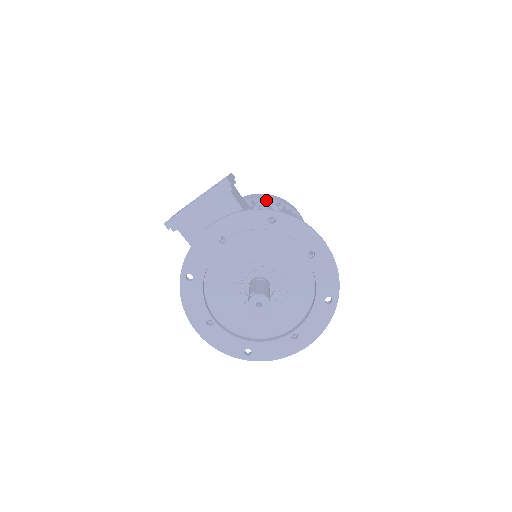
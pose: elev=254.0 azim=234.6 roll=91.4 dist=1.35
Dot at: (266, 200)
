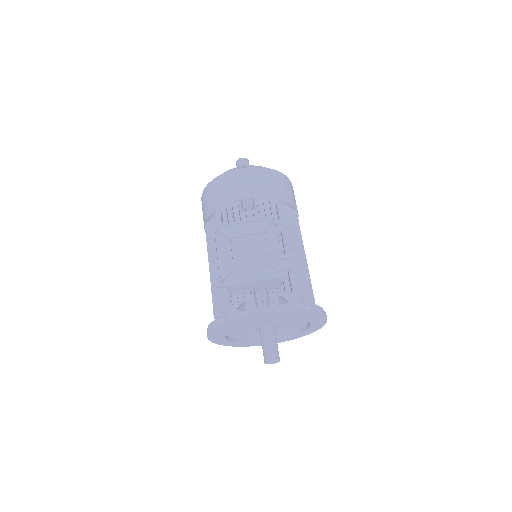
Dot at: occluded
